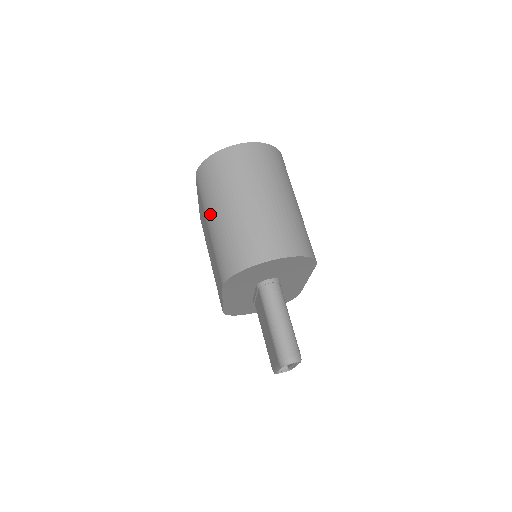
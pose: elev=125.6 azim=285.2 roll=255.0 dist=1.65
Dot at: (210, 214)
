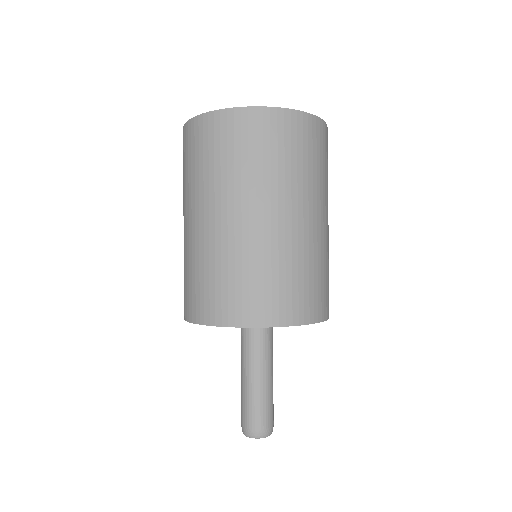
Dot at: (186, 209)
